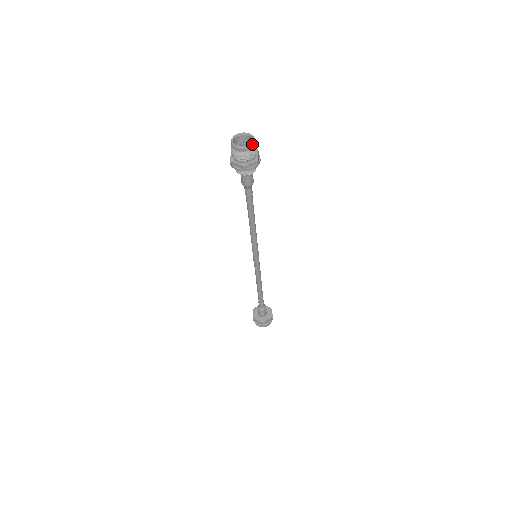
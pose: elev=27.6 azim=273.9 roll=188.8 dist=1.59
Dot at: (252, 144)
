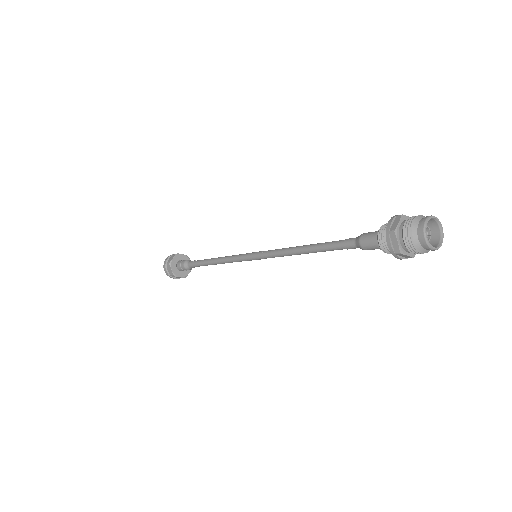
Dot at: (437, 249)
